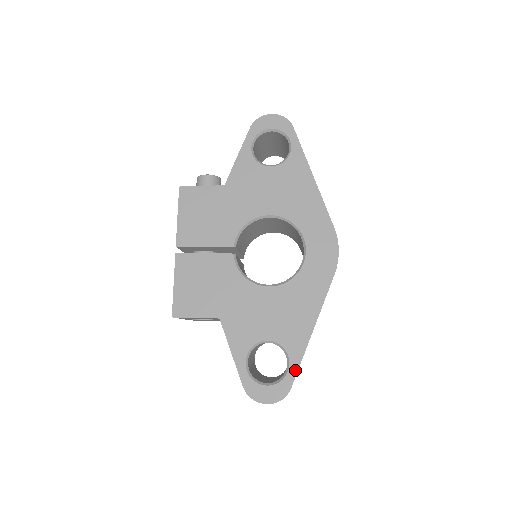
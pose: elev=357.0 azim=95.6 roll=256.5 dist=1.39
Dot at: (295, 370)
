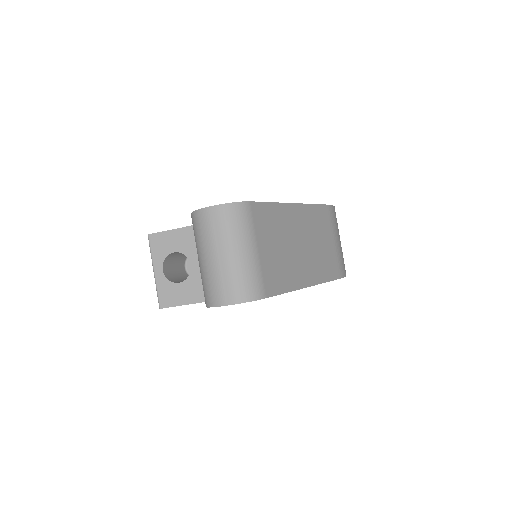
Dot at: (261, 203)
